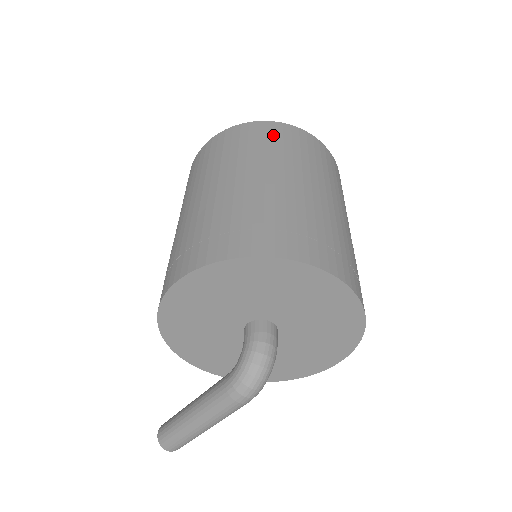
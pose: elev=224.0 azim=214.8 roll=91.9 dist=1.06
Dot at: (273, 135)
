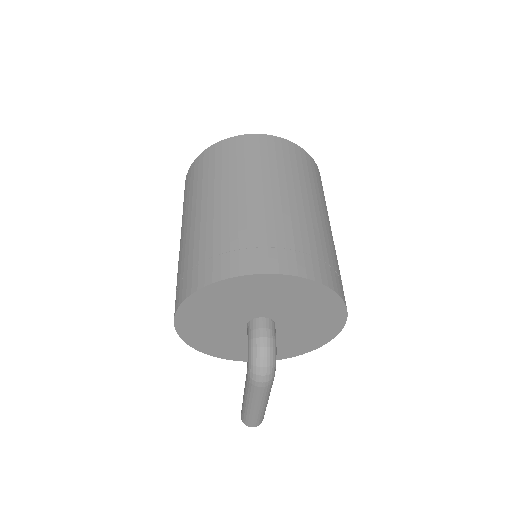
Dot at: (220, 156)
